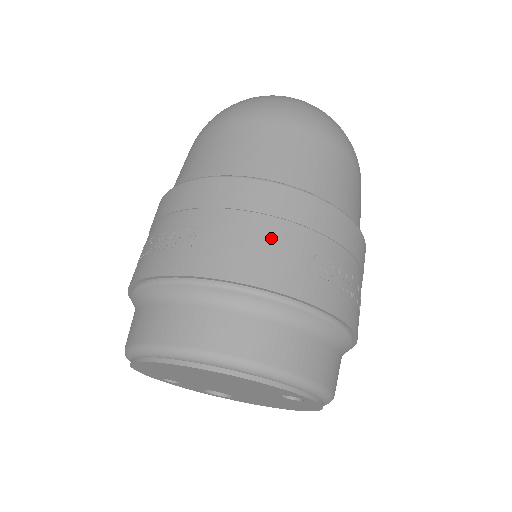
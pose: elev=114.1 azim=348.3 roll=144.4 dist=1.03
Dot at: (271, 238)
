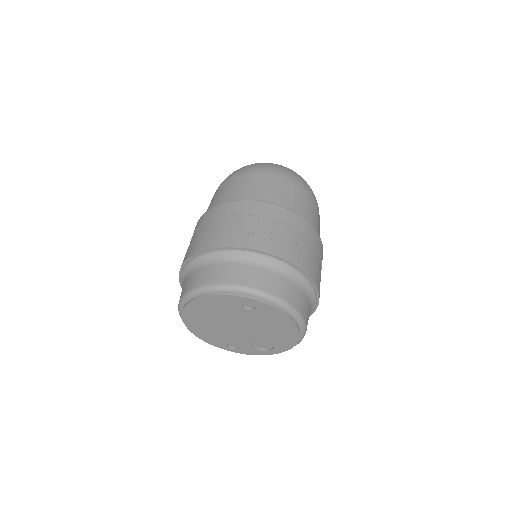
Dot at: (207, 231)
